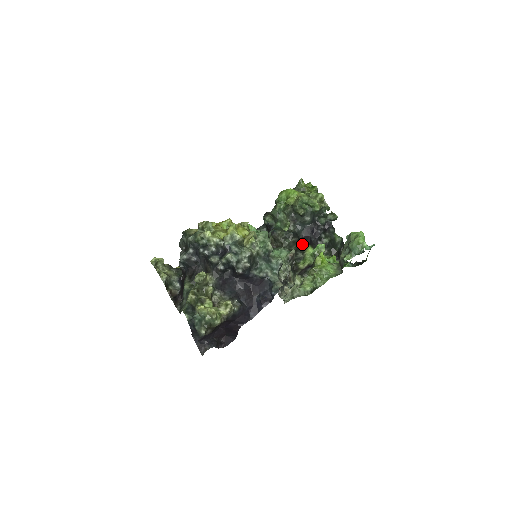
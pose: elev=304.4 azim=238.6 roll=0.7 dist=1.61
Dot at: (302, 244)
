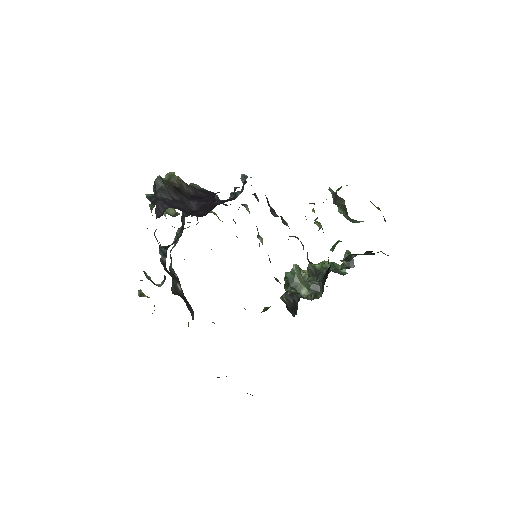
Dot at: (327, 273)
